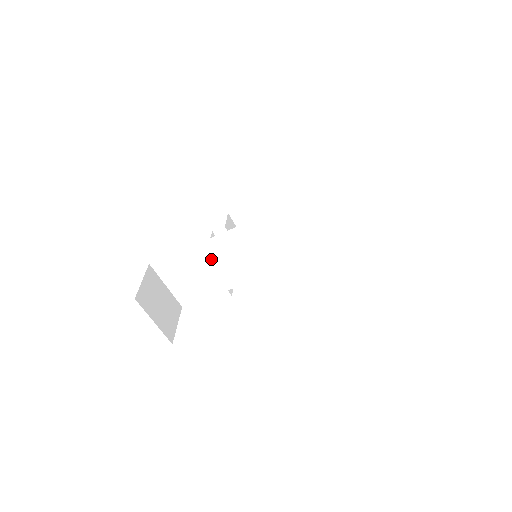
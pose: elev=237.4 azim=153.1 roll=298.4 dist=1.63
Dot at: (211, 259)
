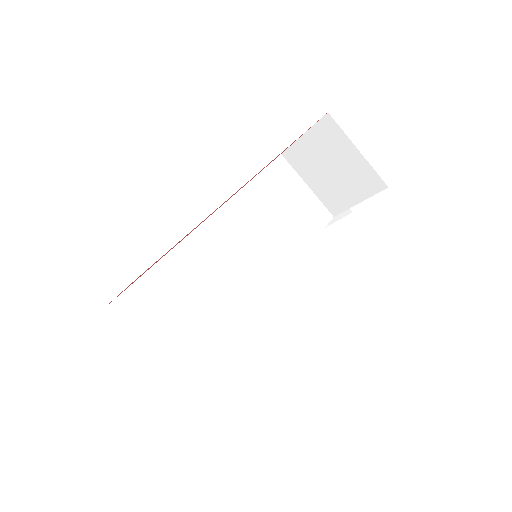
Dot at: (202, 270)
